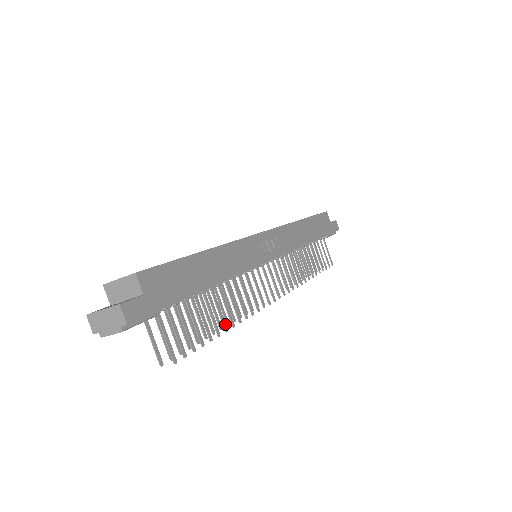
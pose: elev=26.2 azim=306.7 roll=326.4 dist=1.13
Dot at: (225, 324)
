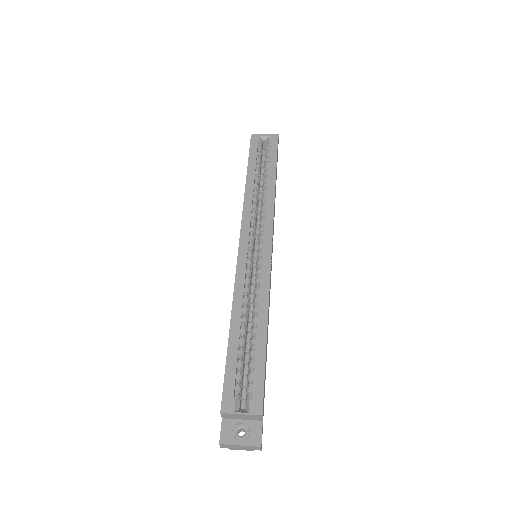
Dot at: occluded
